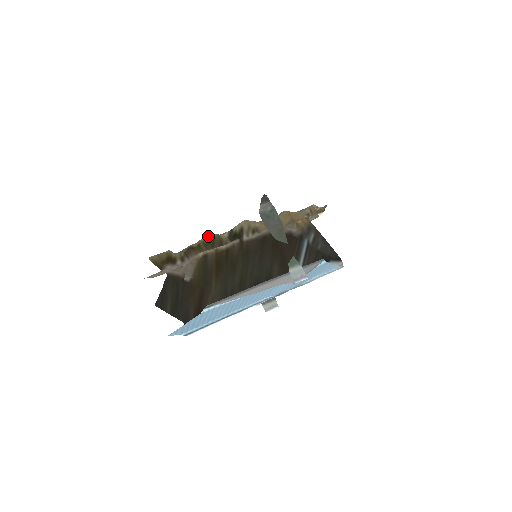
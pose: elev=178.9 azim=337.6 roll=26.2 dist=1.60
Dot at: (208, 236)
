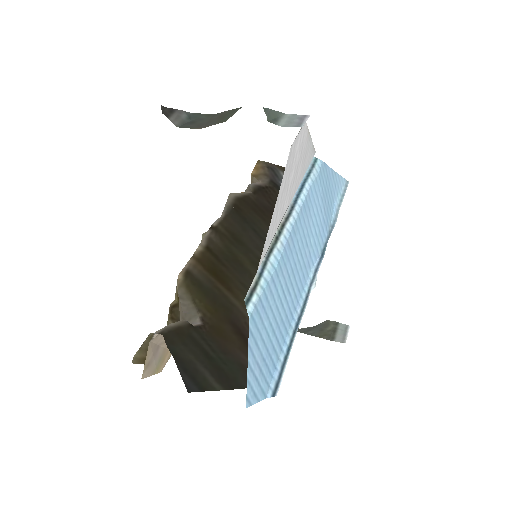
Dot at: occluded
